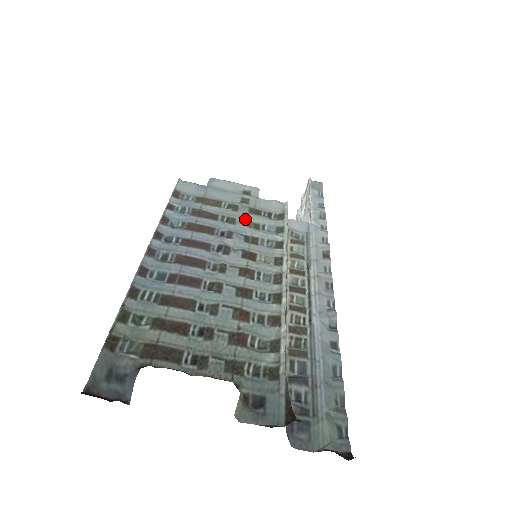
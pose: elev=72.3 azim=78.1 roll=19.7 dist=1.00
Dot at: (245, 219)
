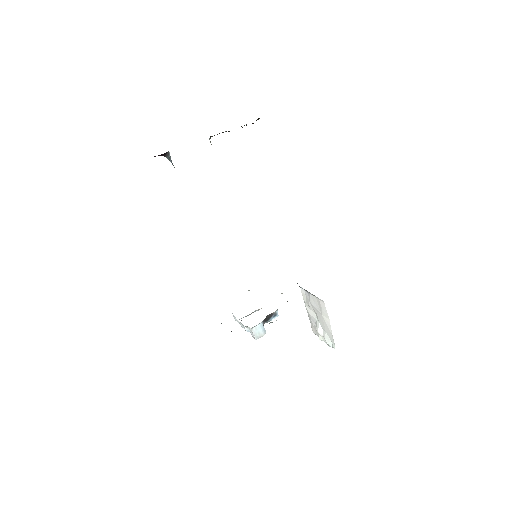
Dot at: occluded
